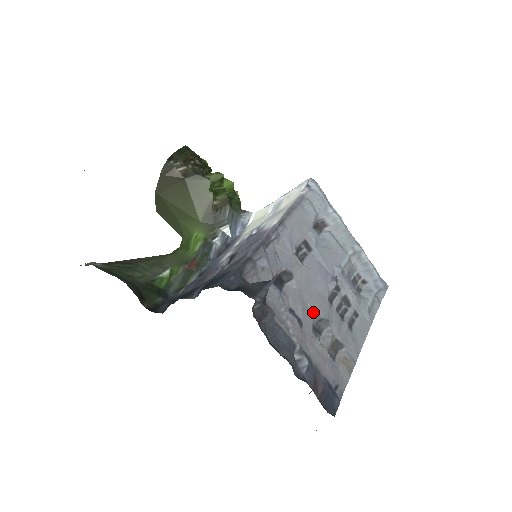
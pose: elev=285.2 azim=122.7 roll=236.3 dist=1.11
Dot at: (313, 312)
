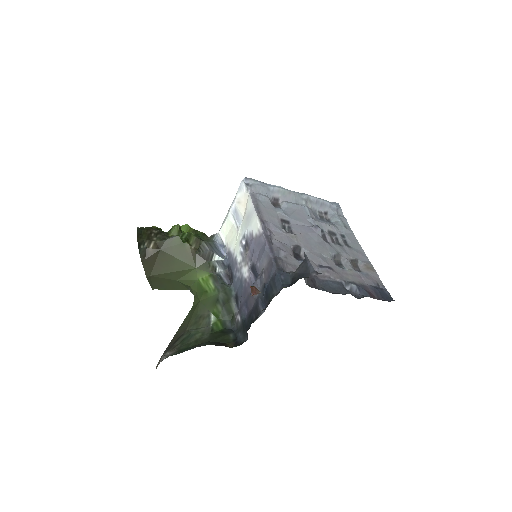
Dot at: (328, 256)
